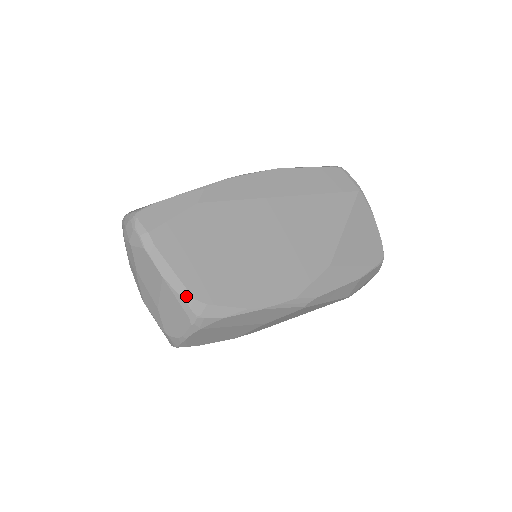
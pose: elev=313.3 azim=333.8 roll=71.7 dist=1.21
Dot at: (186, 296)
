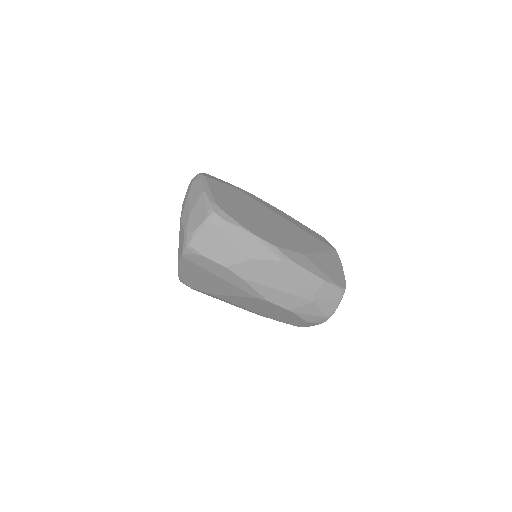
Dot at: (212, 201)
